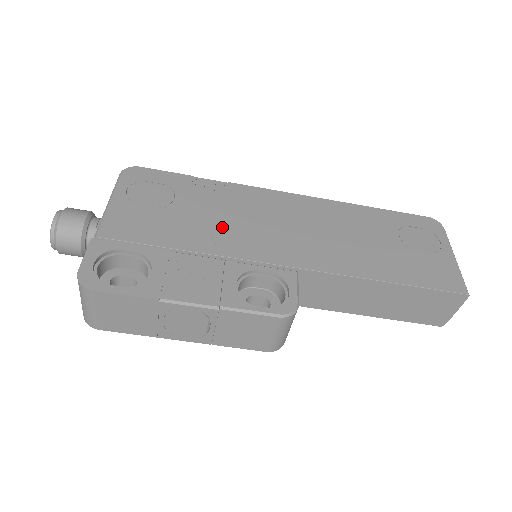
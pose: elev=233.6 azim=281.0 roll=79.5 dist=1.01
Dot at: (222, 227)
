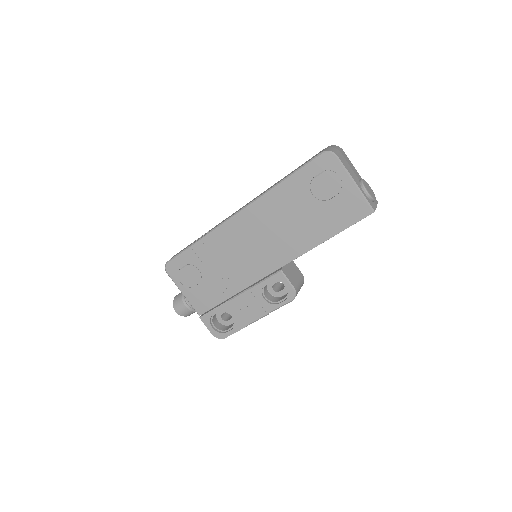
Dot at: (231, 271)
